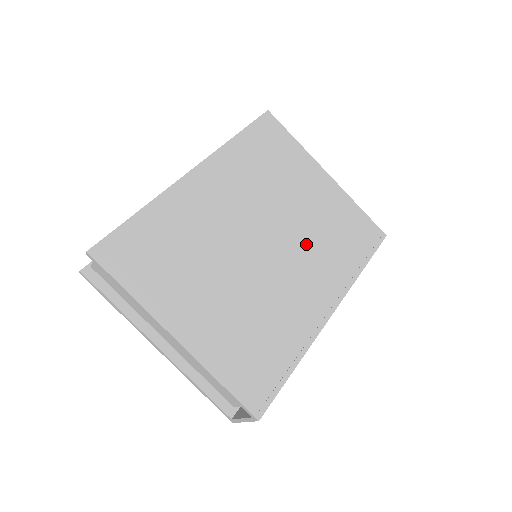
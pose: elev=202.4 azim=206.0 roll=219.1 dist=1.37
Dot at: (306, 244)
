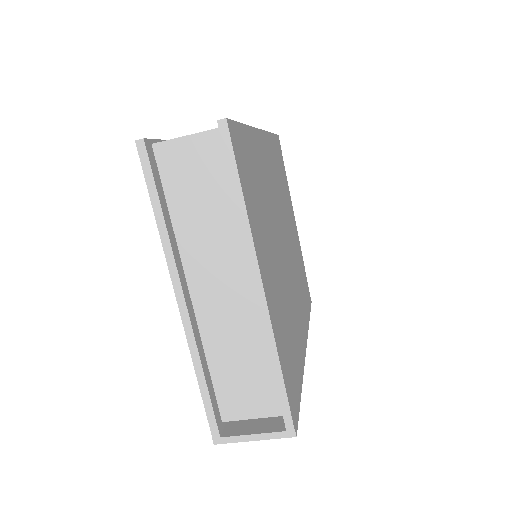
Dot at: (295, 269)
